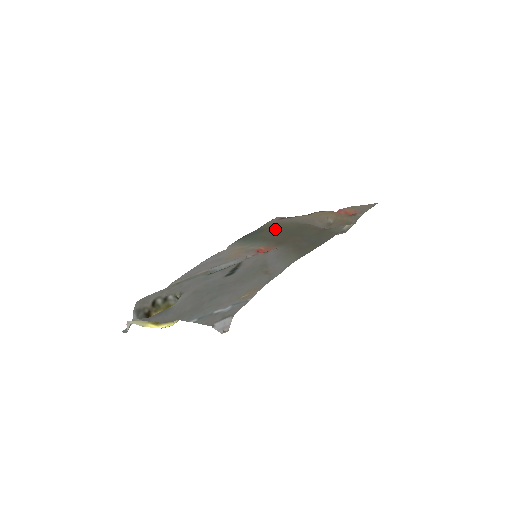
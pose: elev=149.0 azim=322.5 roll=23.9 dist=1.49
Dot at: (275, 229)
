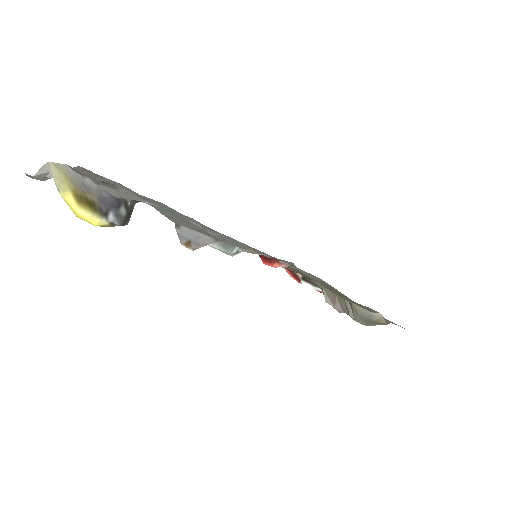
Dot at: occluded
